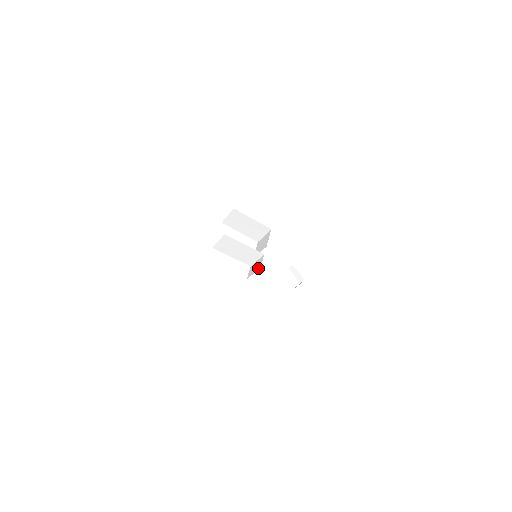
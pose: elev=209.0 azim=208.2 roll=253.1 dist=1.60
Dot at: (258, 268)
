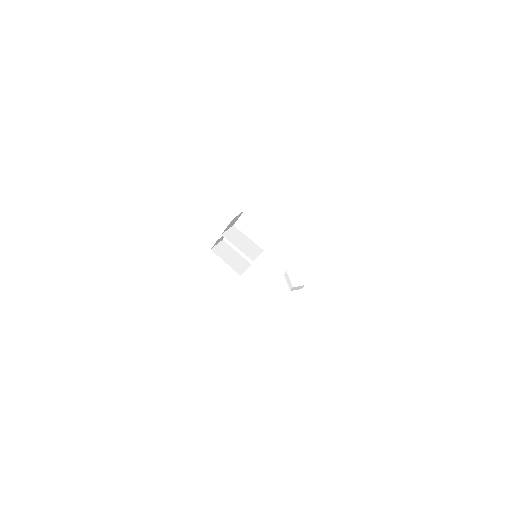
Dot at: occluded
